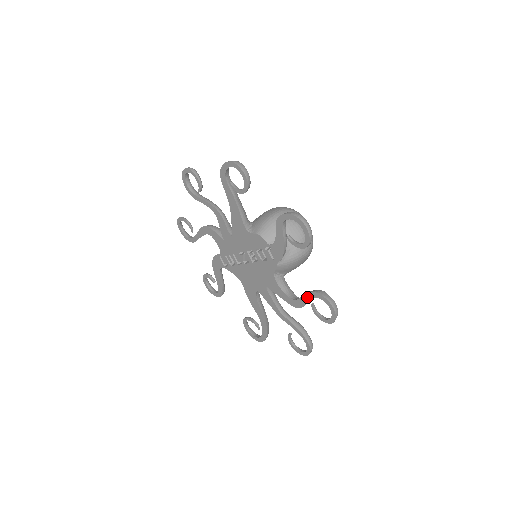
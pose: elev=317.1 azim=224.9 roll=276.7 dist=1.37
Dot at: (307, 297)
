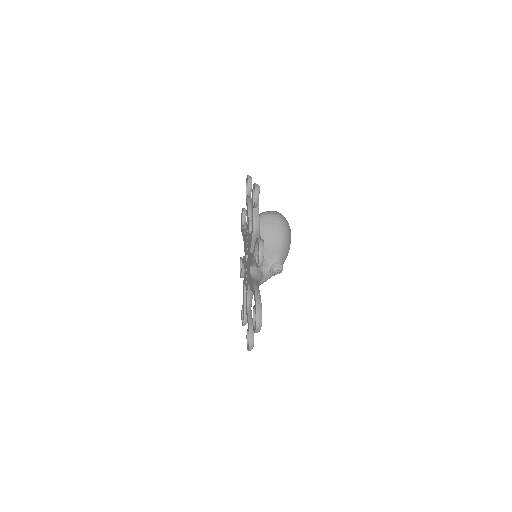
Dot at: (252, 207)
